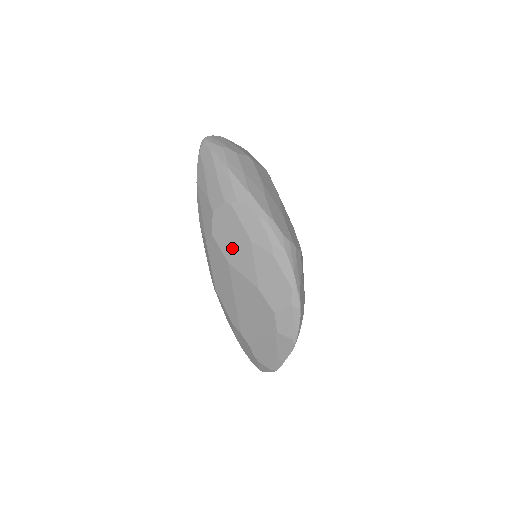
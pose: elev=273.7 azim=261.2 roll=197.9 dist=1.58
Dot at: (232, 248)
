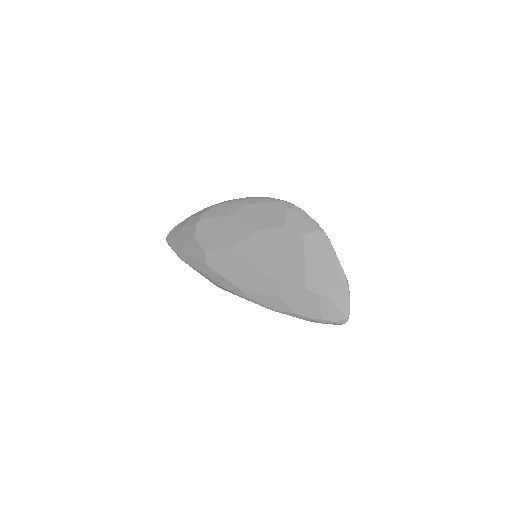
Dot at: (223, 237)
